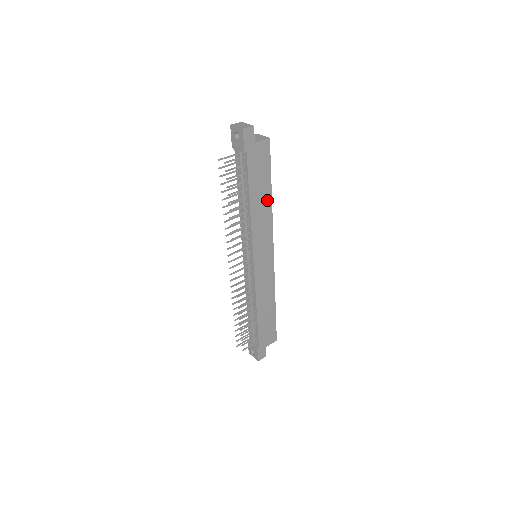
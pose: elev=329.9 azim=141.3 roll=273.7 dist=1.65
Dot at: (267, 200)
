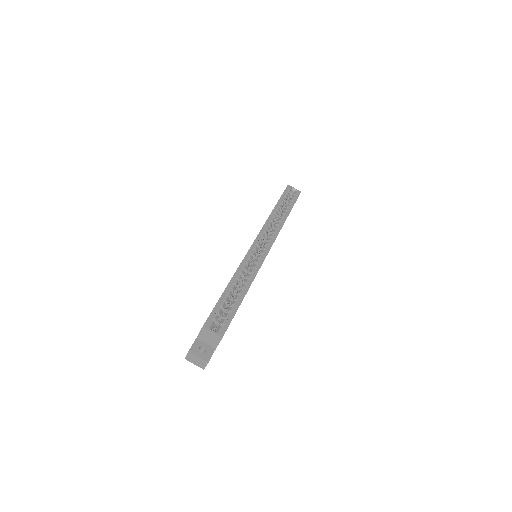
Dot at: occluded
